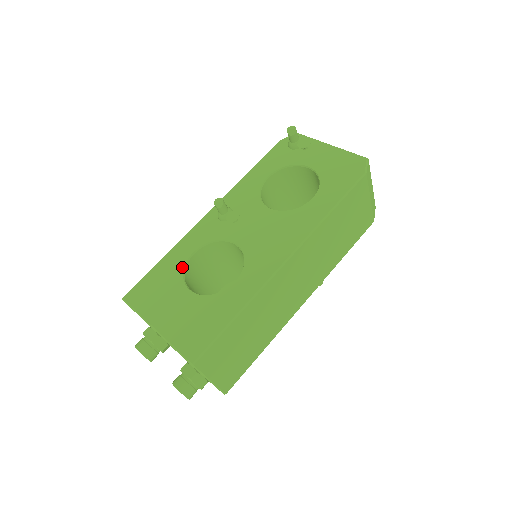
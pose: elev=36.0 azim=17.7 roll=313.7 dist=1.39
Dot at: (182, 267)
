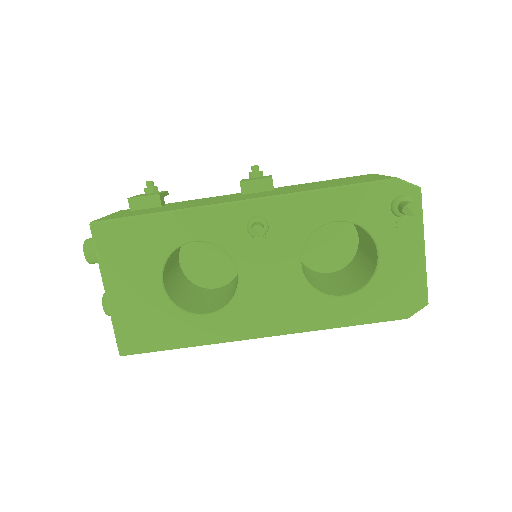
Dot at: (171, 249)
